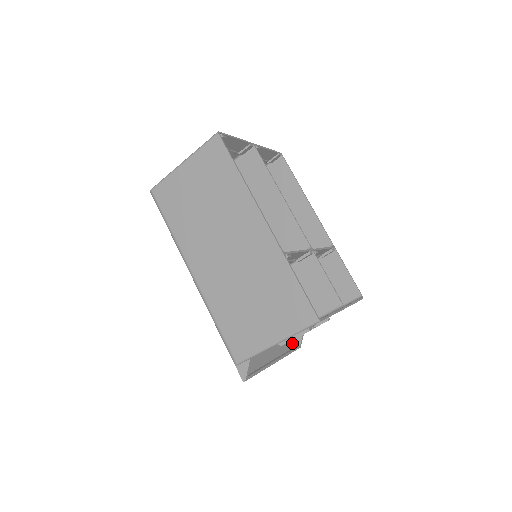
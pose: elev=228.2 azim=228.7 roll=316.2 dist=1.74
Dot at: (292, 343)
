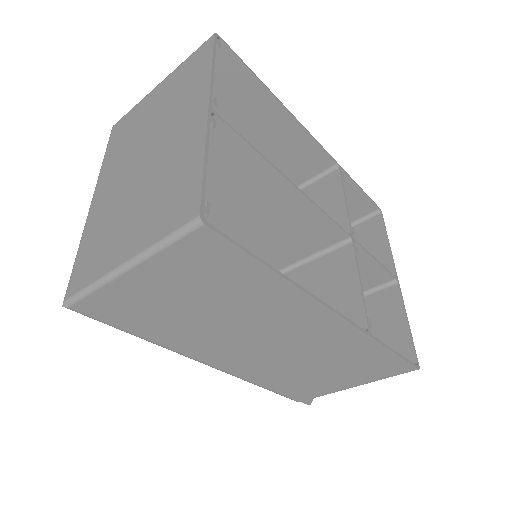
Dot at: occluded
